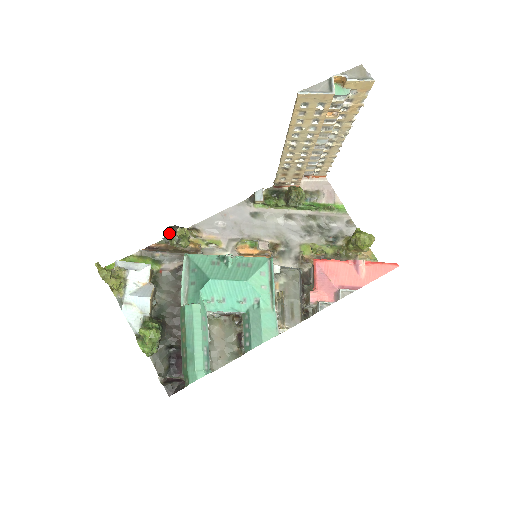
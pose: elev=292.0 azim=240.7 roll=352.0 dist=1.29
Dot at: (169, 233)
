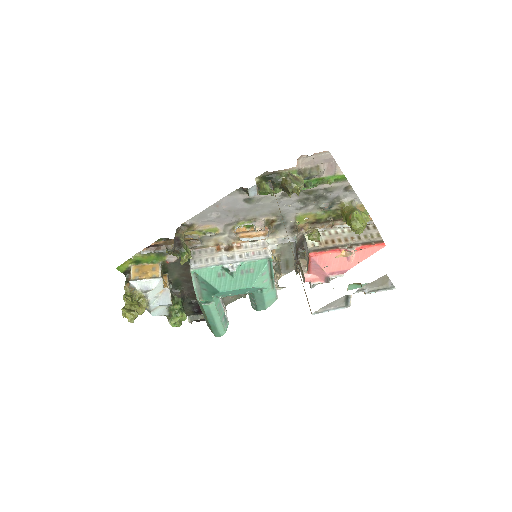
Dot at: occluded
